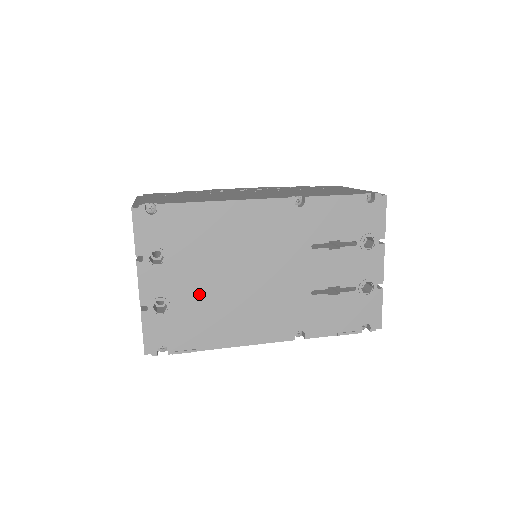
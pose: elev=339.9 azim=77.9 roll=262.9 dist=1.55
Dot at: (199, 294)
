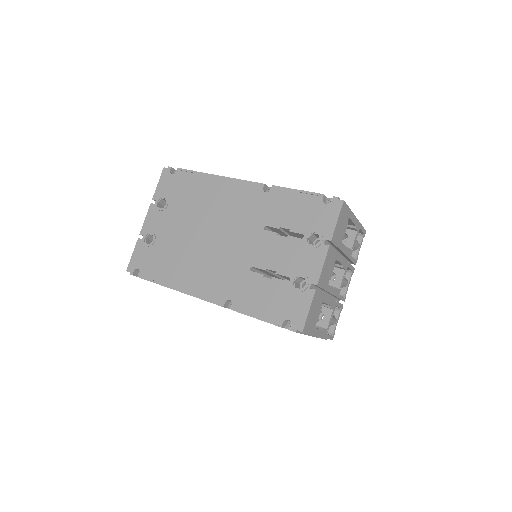
Dot at: (175, 239)
